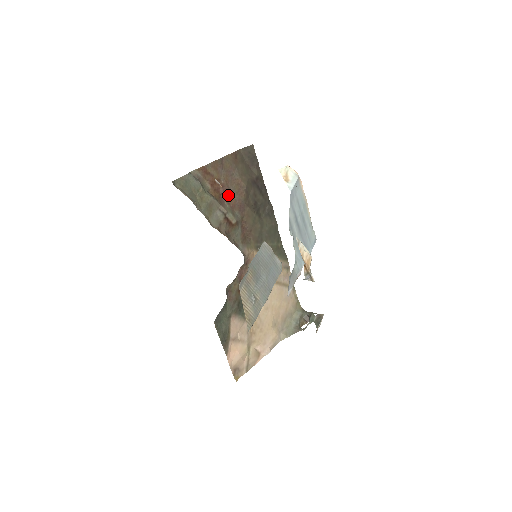
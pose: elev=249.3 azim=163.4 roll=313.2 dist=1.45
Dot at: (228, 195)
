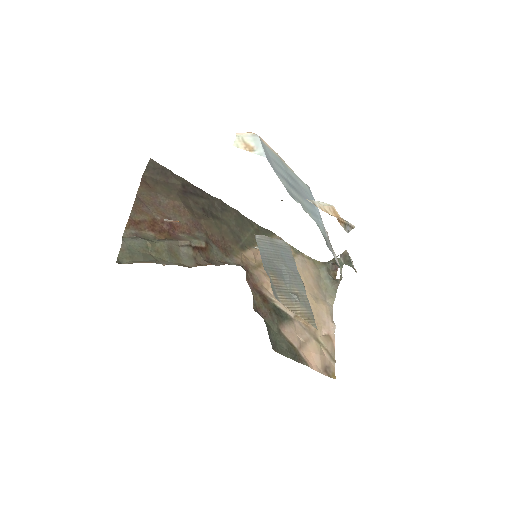
Dot at: (175, 225)
